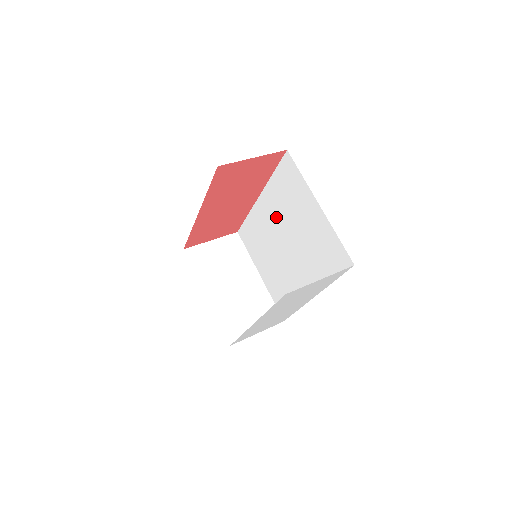
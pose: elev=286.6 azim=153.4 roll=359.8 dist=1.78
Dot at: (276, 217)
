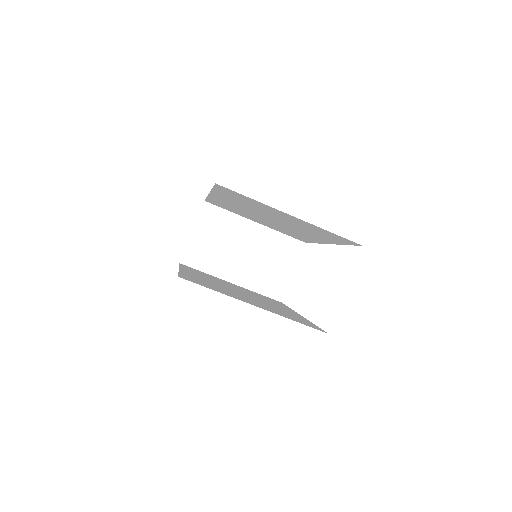
Dot at: (243, 207)
